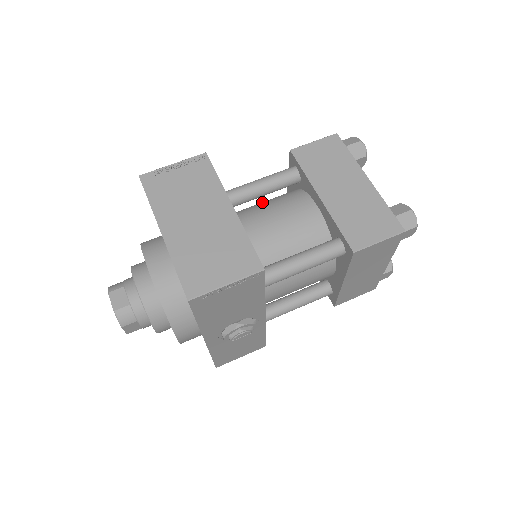
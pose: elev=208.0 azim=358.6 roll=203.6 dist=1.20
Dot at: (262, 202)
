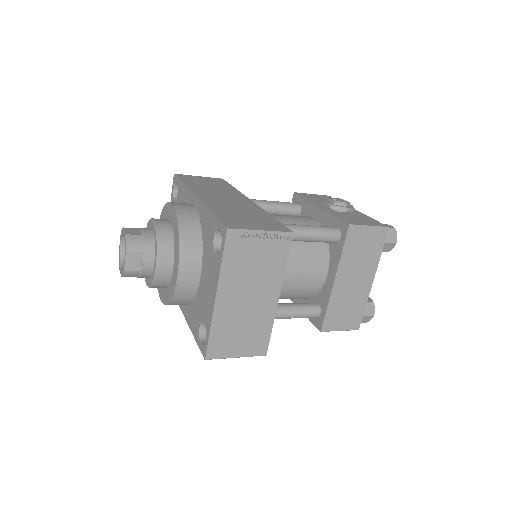
Dot at: occluded
